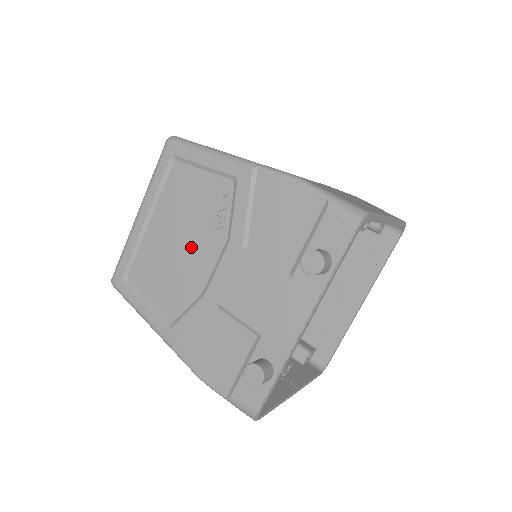
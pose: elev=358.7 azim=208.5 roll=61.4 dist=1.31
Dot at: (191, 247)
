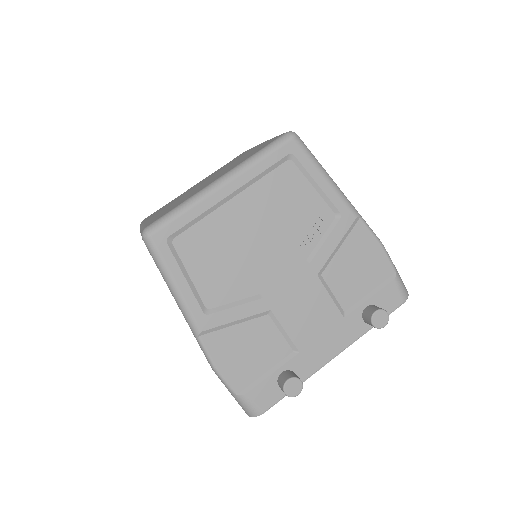
Dot at: (267, 248)
